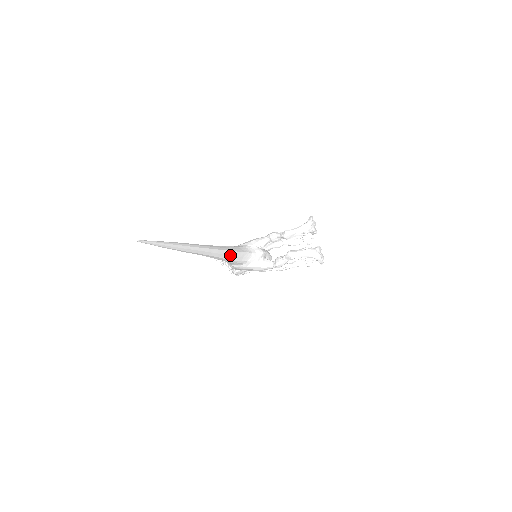
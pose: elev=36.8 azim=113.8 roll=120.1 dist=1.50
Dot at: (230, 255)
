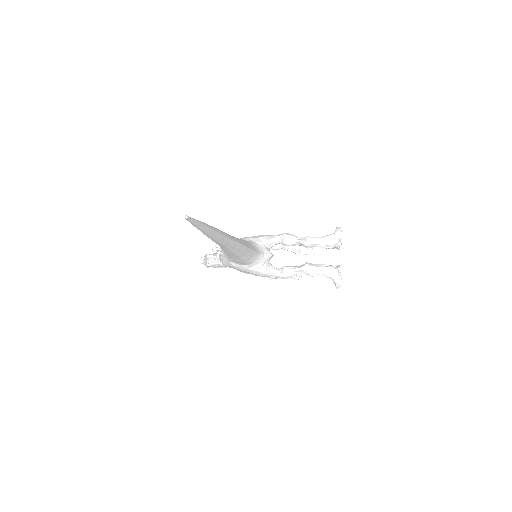
Dot at: (245, 253)
